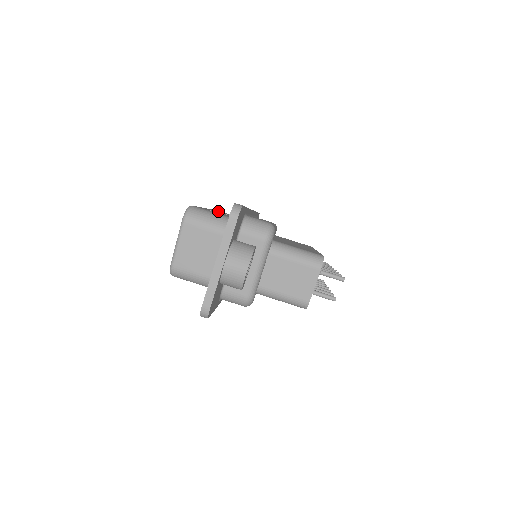
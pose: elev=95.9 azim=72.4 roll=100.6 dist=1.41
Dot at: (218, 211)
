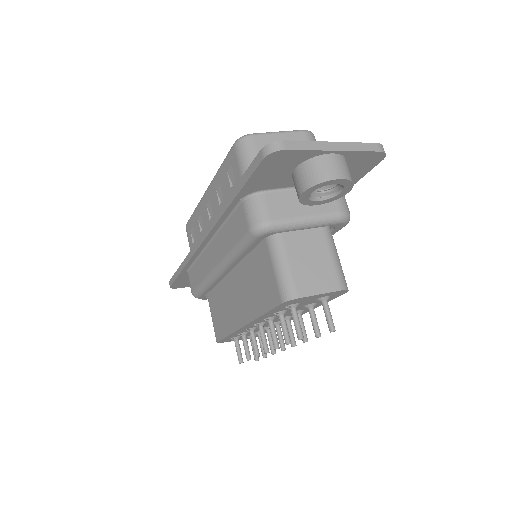
Dot at: occluded
